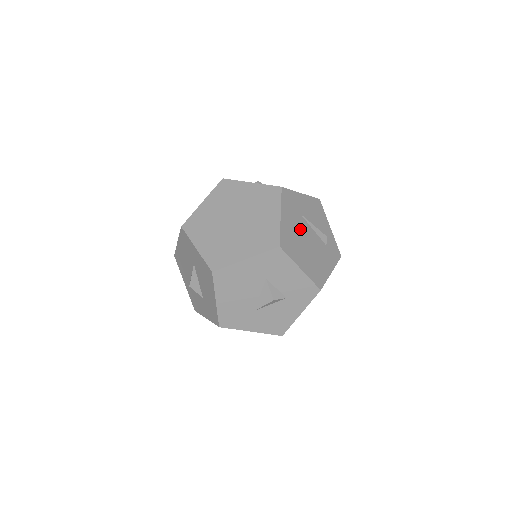
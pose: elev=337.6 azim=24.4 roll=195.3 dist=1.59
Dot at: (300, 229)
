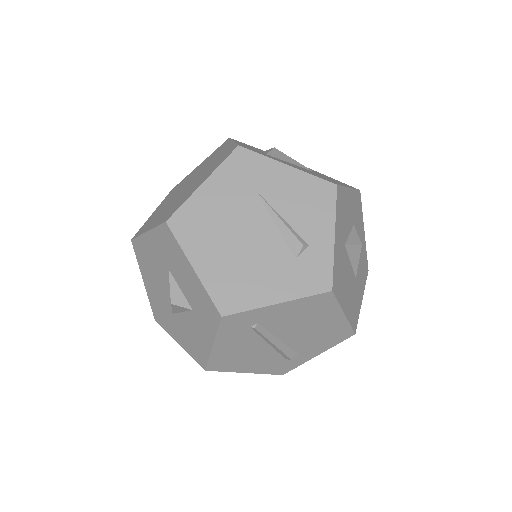
Dot at: (239, 214)
